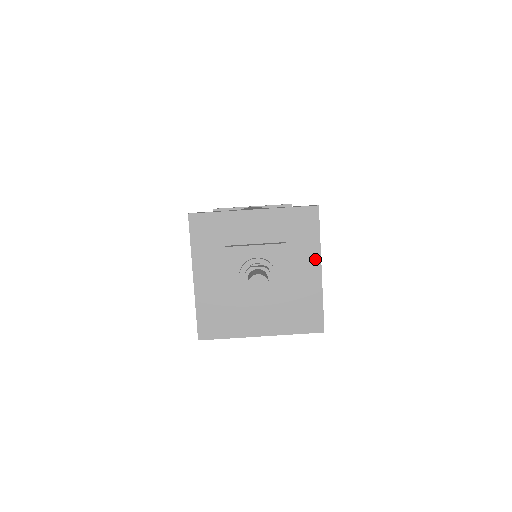
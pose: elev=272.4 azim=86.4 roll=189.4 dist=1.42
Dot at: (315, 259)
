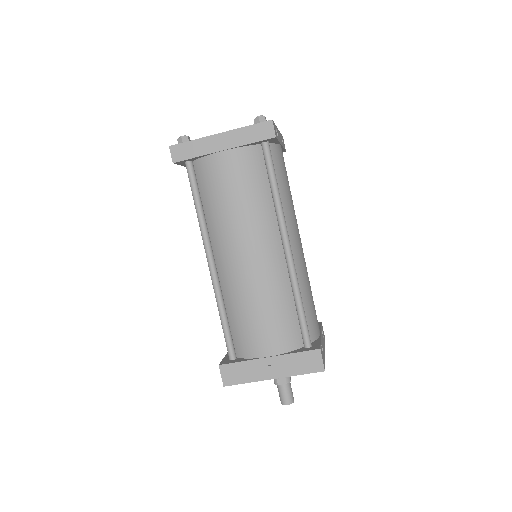
Dot at: occluded
